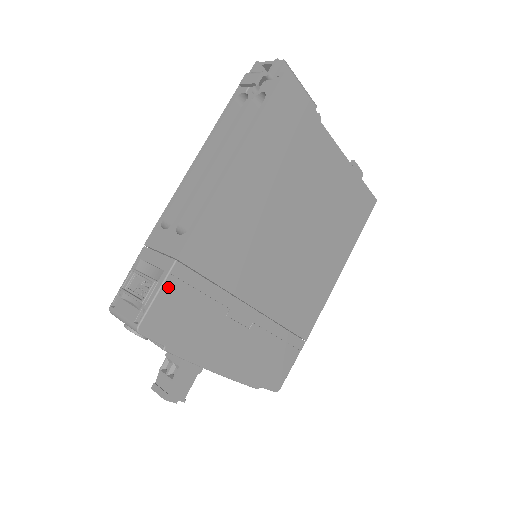
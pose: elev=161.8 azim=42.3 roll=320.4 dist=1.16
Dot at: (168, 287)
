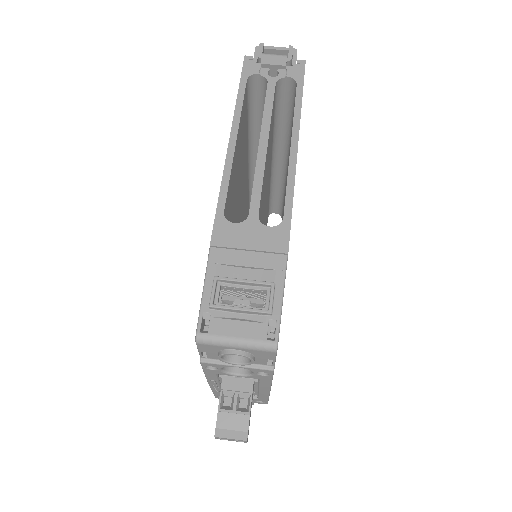
Dot at: occluded
